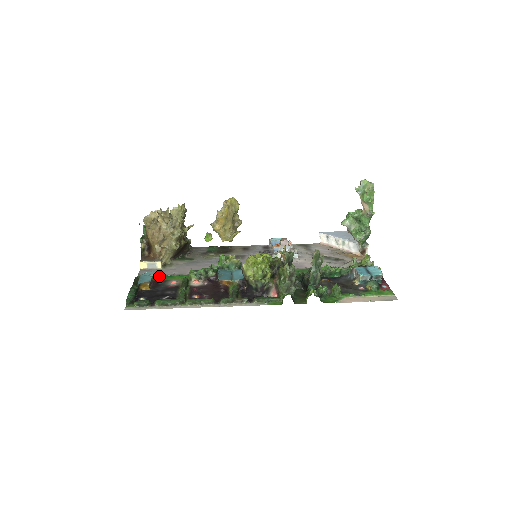
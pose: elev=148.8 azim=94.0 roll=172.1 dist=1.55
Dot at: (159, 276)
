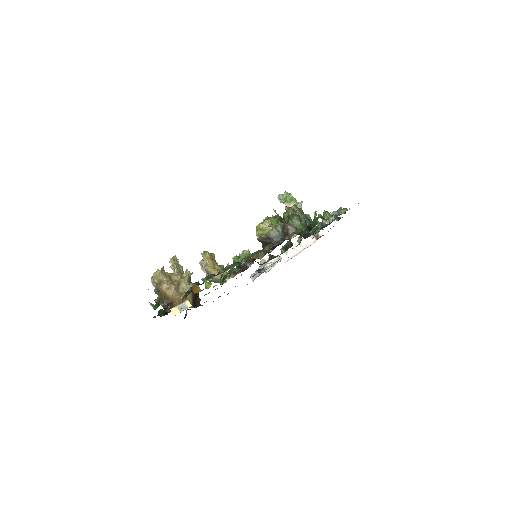
Dot at: (197, 299)
